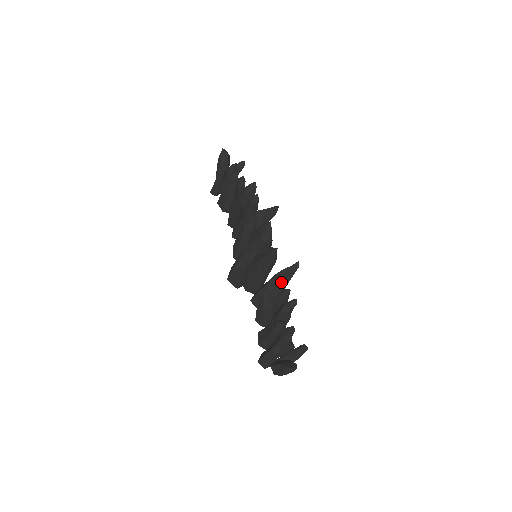
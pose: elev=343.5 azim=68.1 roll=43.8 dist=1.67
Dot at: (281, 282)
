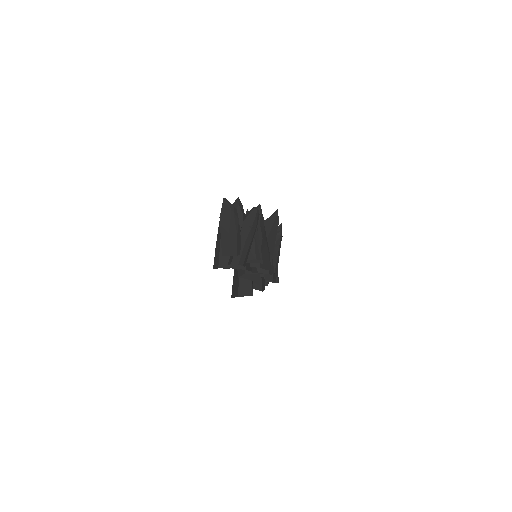
Dot at: occluded
